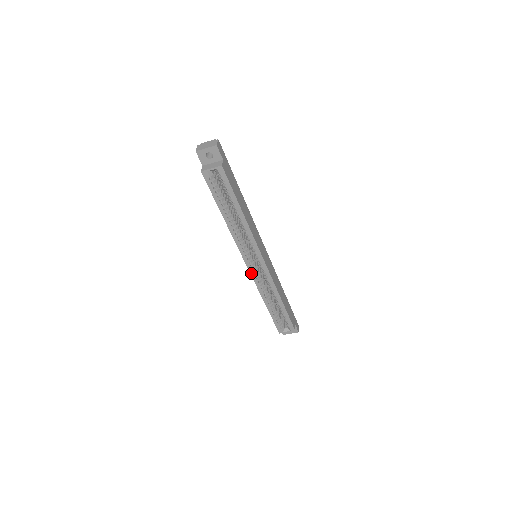
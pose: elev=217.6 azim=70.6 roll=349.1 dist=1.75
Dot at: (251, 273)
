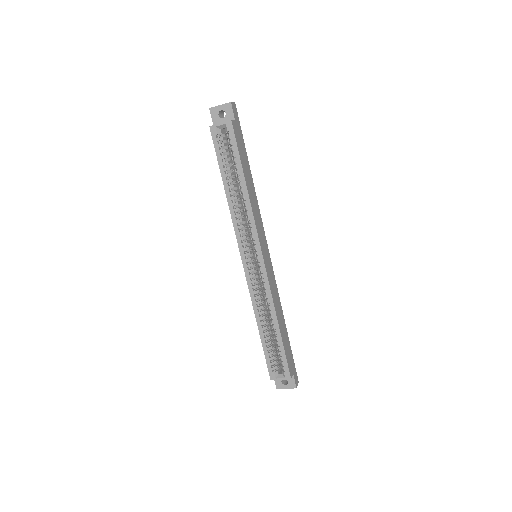
Dot at: (246, 274)
